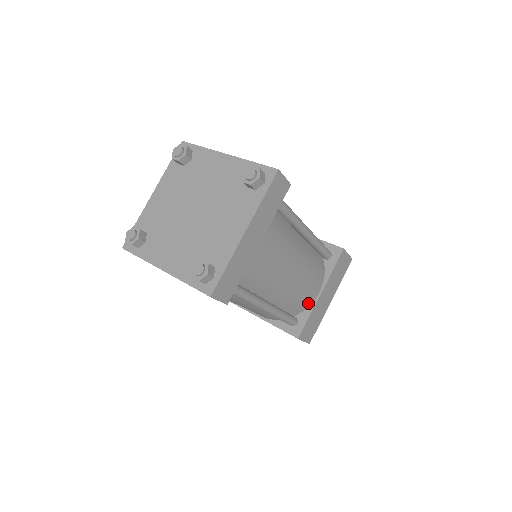
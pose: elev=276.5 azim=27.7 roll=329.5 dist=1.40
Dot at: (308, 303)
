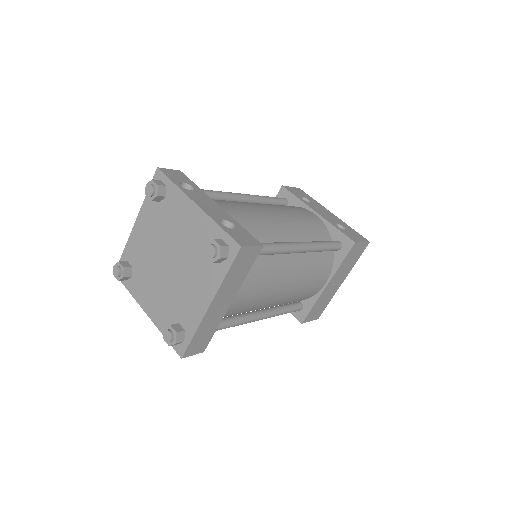
Dot at: (313, 294)
